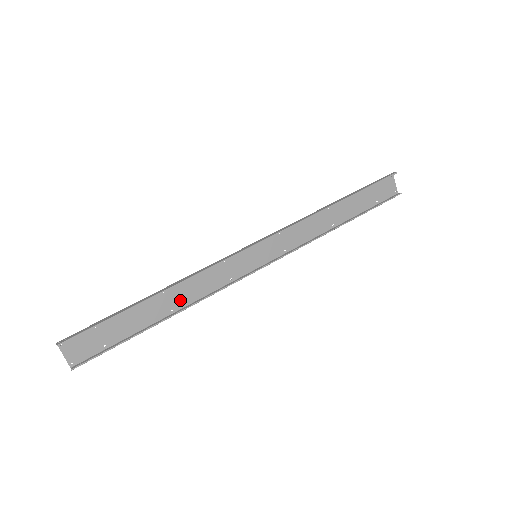
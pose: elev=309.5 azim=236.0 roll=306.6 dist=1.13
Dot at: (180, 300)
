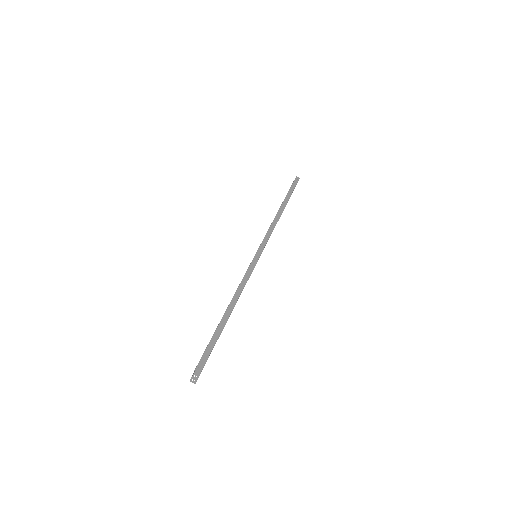
Dot at: occluded
